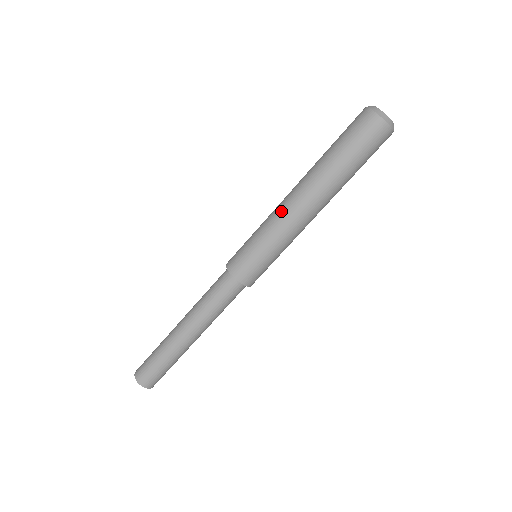
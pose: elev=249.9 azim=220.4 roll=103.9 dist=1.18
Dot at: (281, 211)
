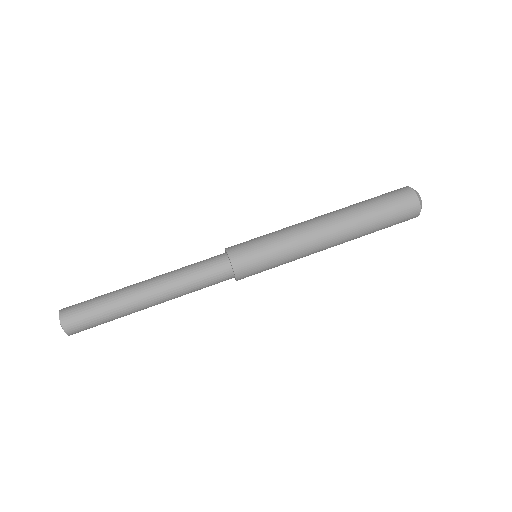
Dot at: (300, 223)
